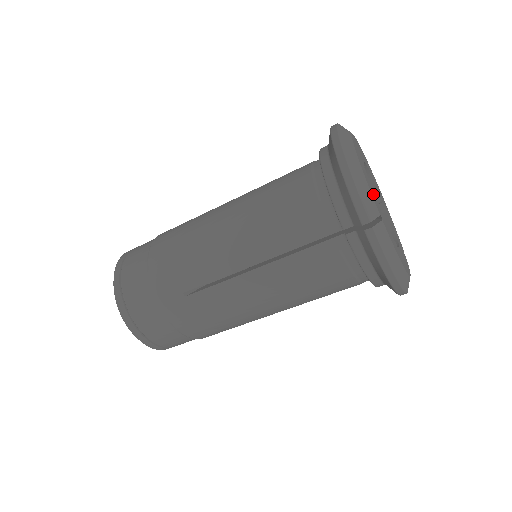
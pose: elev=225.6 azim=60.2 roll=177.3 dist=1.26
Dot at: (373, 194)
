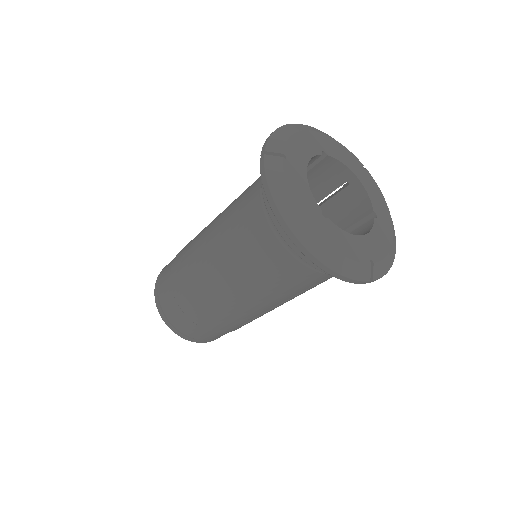
Dot at: (352, 244)
